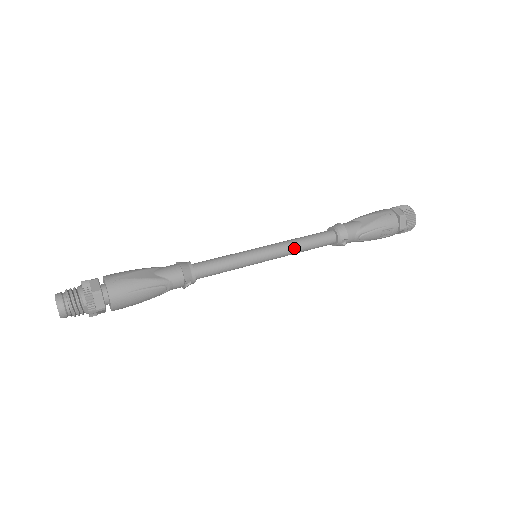
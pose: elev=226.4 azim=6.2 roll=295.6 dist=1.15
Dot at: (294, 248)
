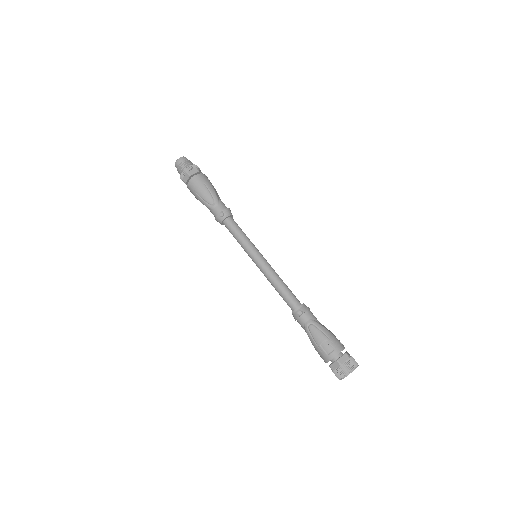
Dot at: (275, 276)
